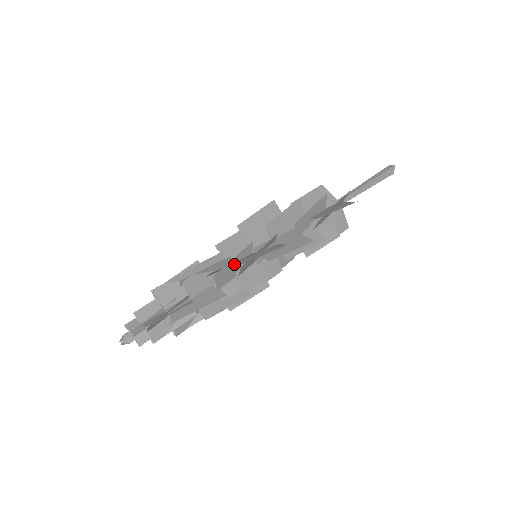
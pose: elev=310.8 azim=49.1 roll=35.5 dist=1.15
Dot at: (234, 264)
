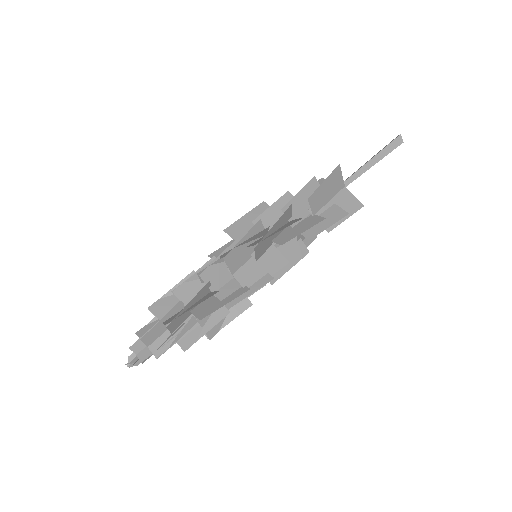
Dot at: (224, 263)
